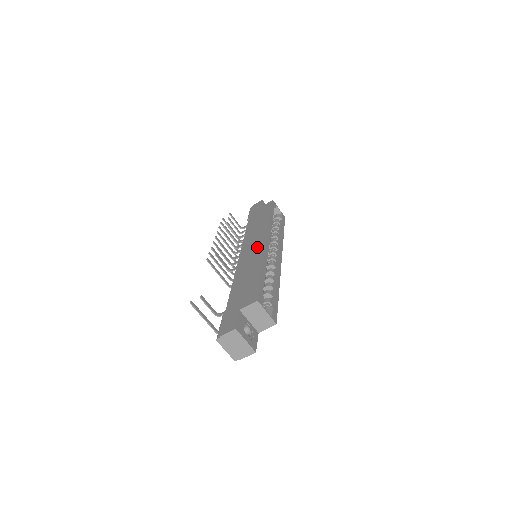
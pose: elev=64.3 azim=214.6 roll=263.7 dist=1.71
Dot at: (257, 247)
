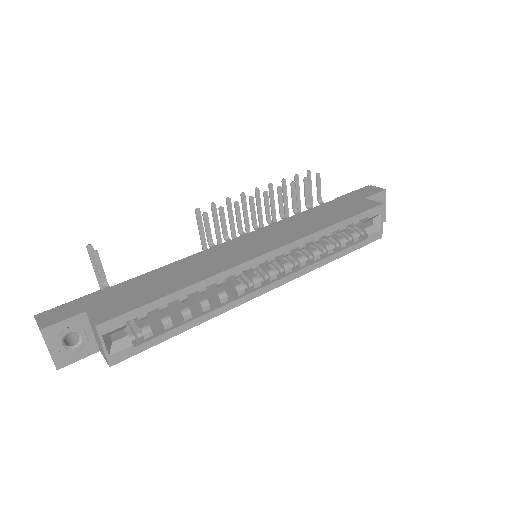
Dot at: (247, 251)
